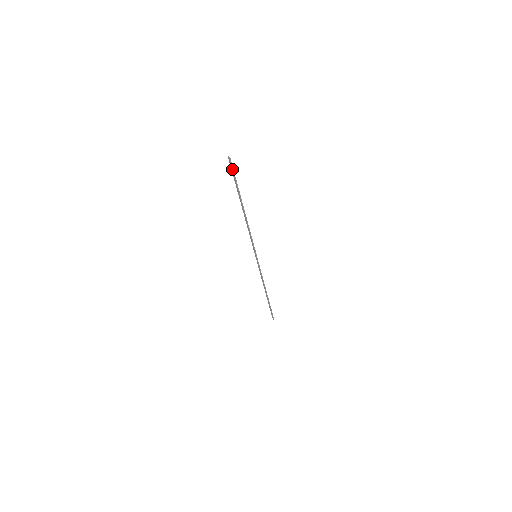
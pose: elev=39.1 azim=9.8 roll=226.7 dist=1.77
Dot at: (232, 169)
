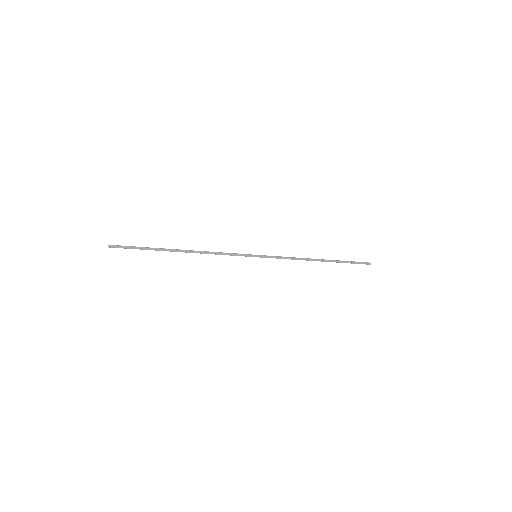
Dot at: (124, 247)
